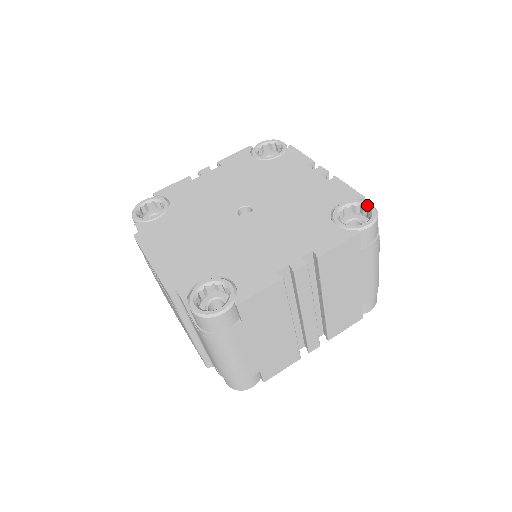
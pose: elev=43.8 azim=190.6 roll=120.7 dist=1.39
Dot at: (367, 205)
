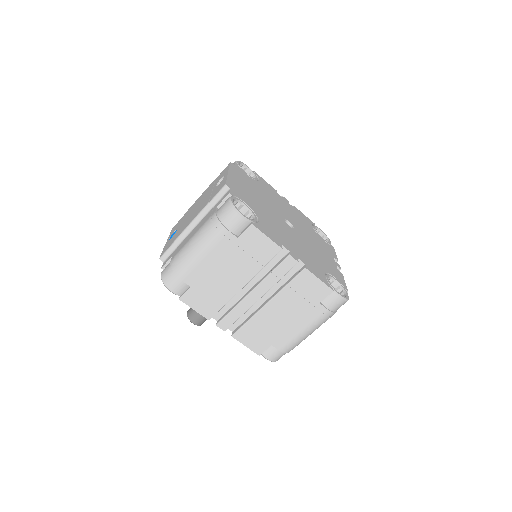
Dot at: (347, 293)
